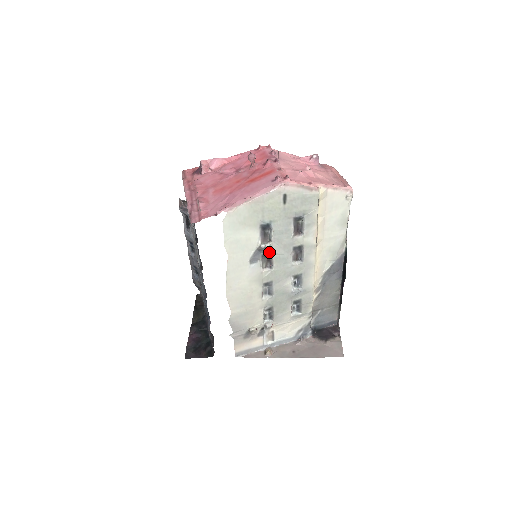
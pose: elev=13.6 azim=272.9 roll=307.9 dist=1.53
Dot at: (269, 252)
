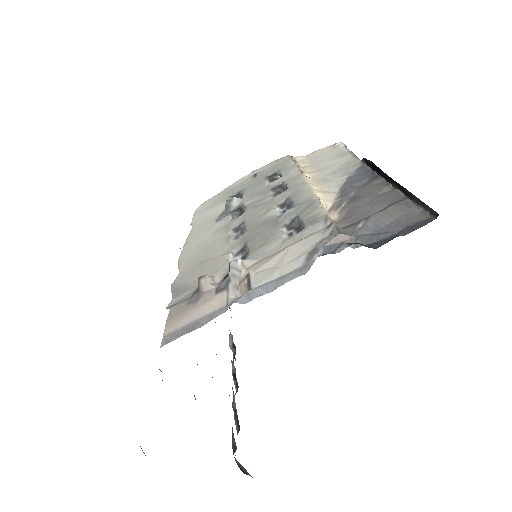
Dot at: (240, 206)
